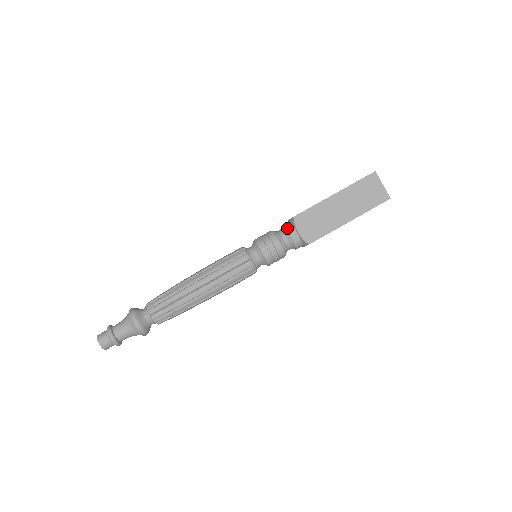
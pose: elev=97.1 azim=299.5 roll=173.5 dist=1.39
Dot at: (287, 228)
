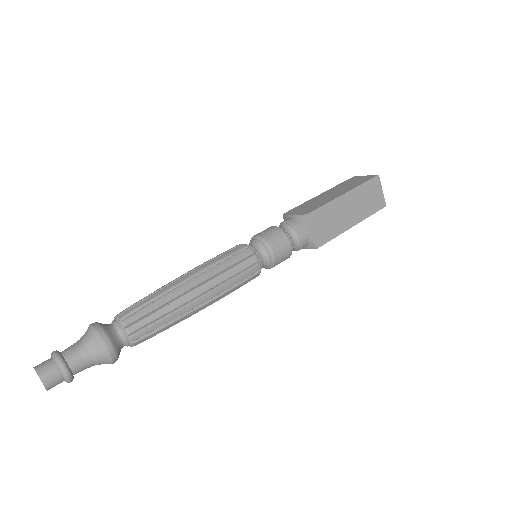
Dot at: (297, 226)
